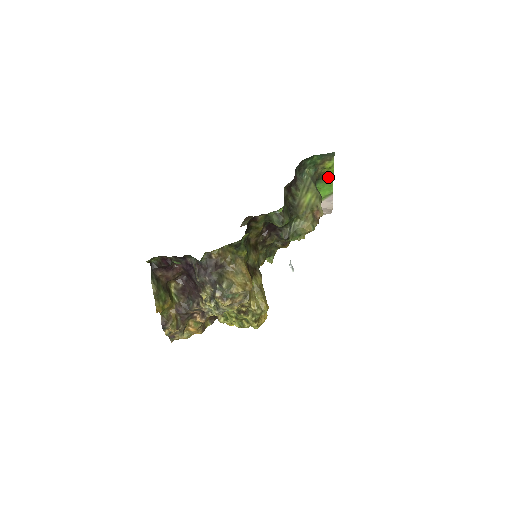
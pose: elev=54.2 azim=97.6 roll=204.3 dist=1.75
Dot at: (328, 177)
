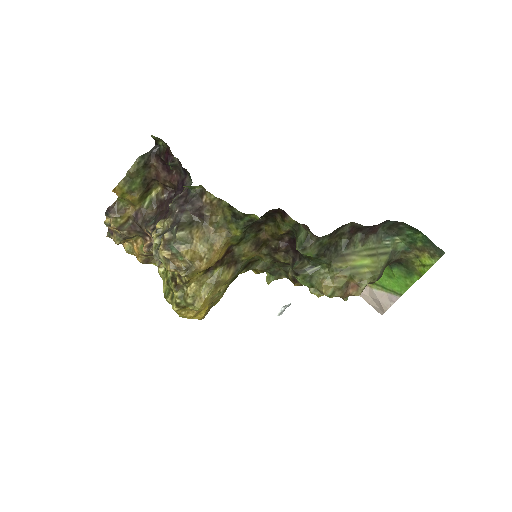
Dot at: (413, 273)
